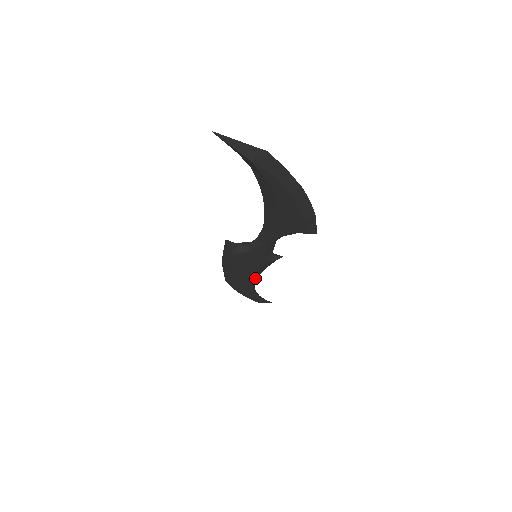
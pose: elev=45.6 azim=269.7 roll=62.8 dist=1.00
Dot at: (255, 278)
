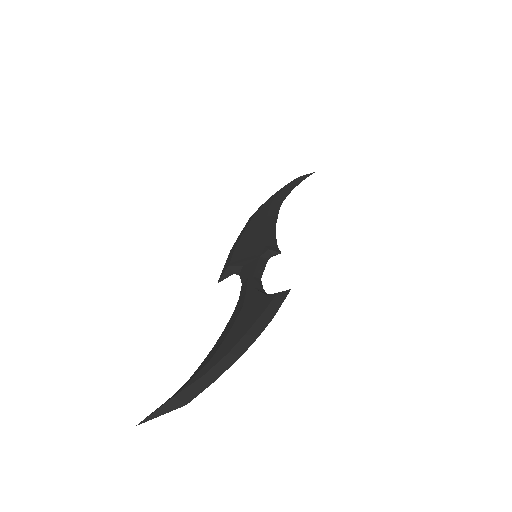
Dot at: (274, 222)
